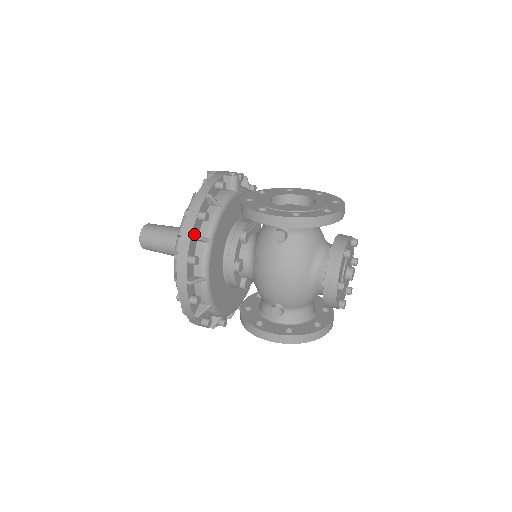
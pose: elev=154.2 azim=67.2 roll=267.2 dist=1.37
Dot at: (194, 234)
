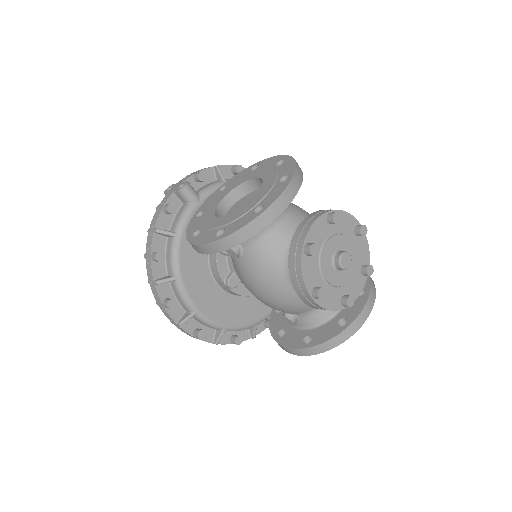
Dot at: (159, 278)
